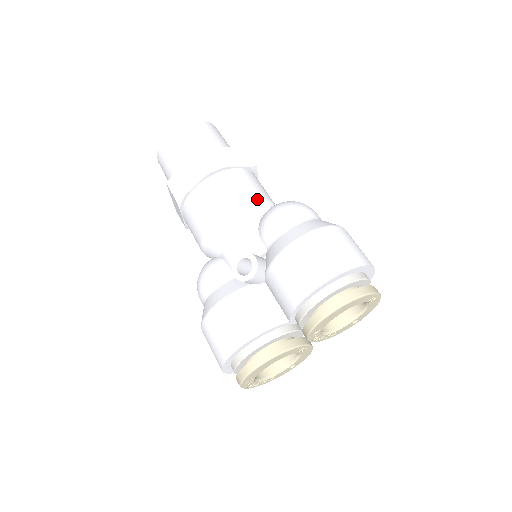
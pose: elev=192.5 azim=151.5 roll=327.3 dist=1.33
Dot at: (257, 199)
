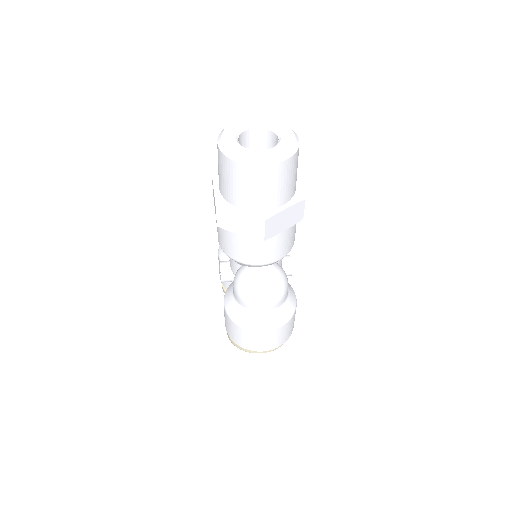
Dot at: (241, 262)
